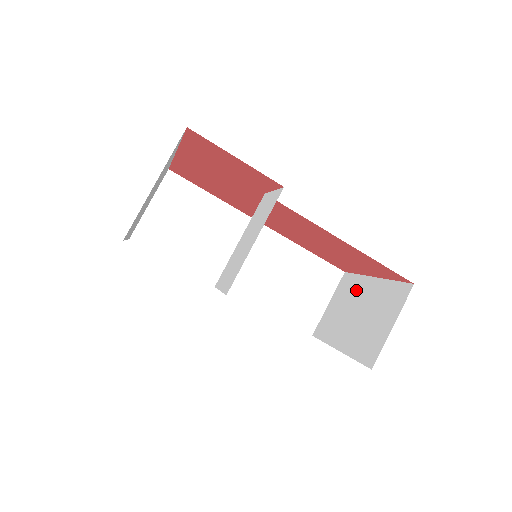
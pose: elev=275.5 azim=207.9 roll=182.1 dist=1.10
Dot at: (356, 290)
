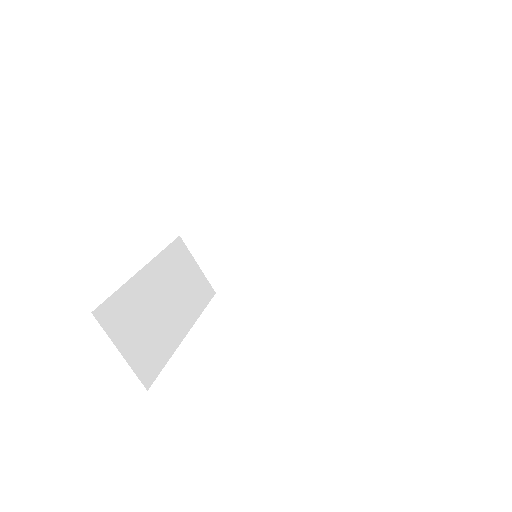
Dot at: occluded
